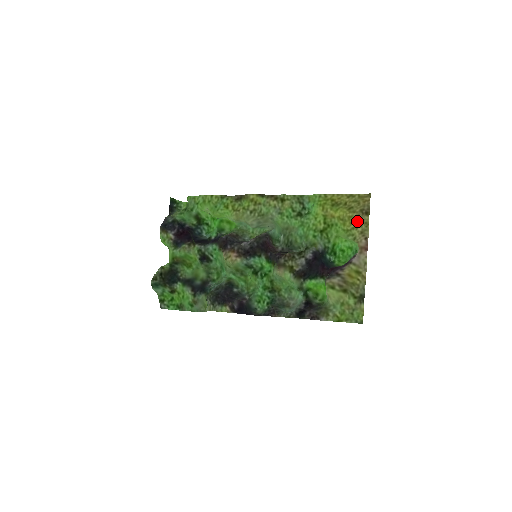
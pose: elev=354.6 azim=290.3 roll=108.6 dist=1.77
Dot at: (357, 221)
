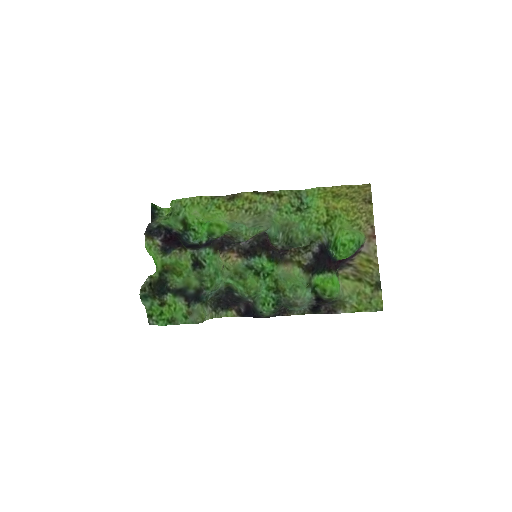
Dot at: (361, 210)
